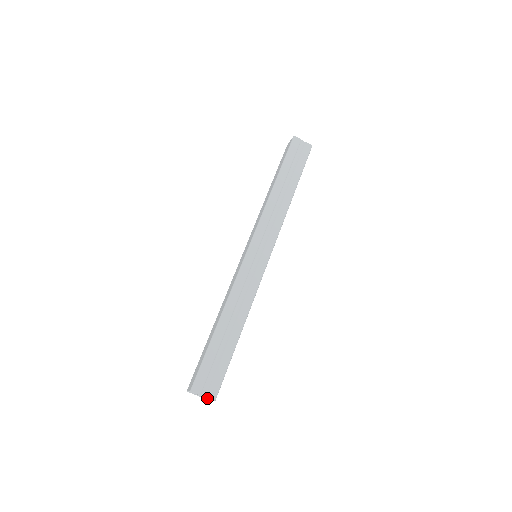
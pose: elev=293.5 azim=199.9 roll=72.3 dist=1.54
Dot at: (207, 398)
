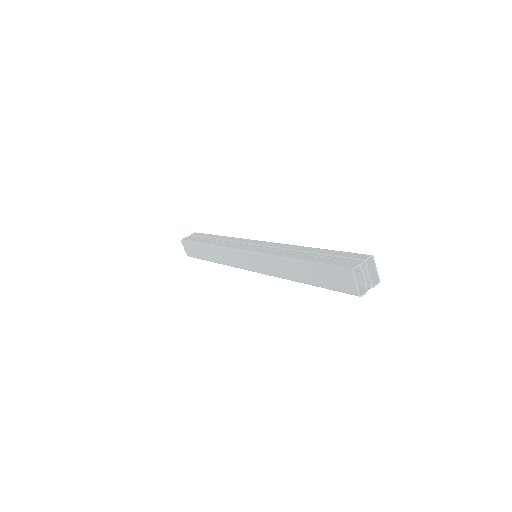
Dot at: (375, 283)
